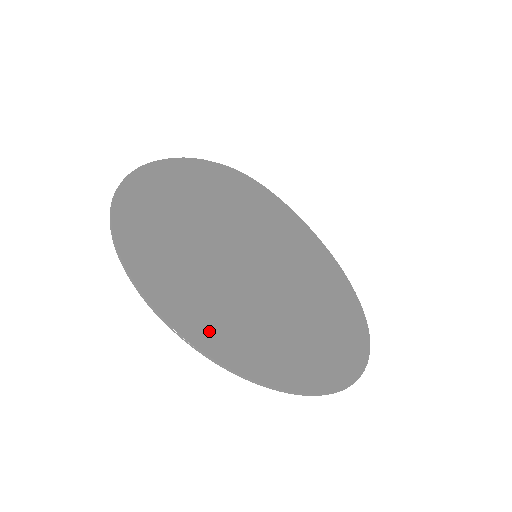
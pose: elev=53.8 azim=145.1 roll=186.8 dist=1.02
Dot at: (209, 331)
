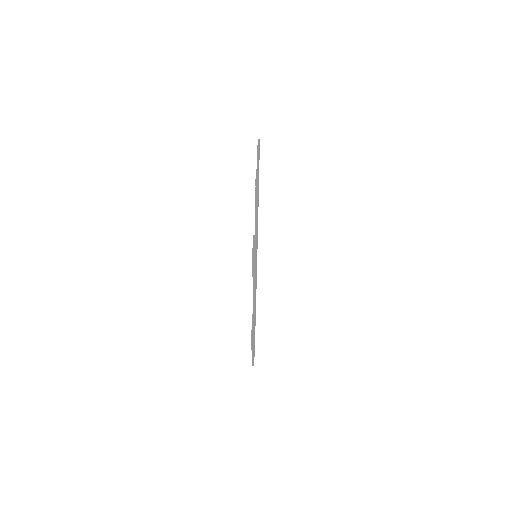
Dot at: occluded
